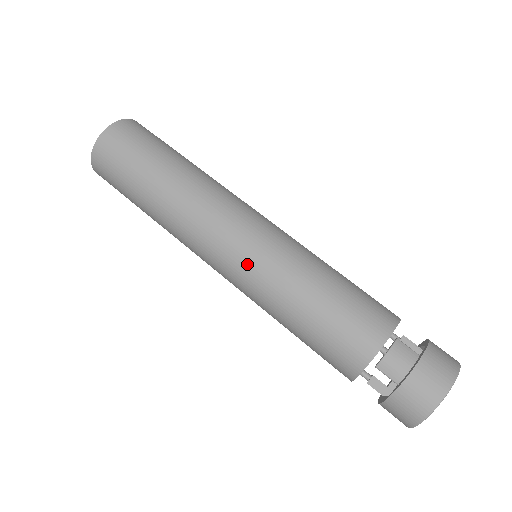
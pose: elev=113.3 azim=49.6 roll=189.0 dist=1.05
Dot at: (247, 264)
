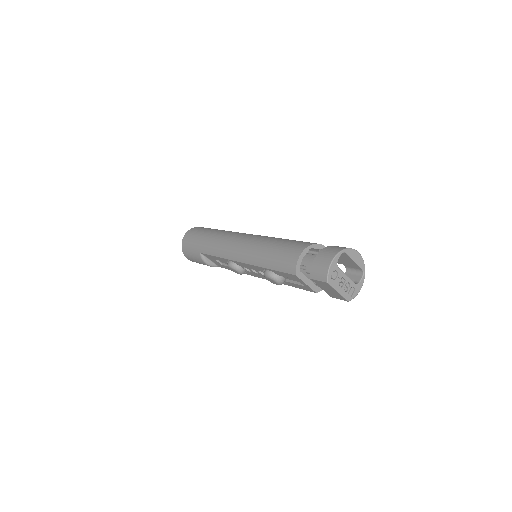
Dot at: occluded
